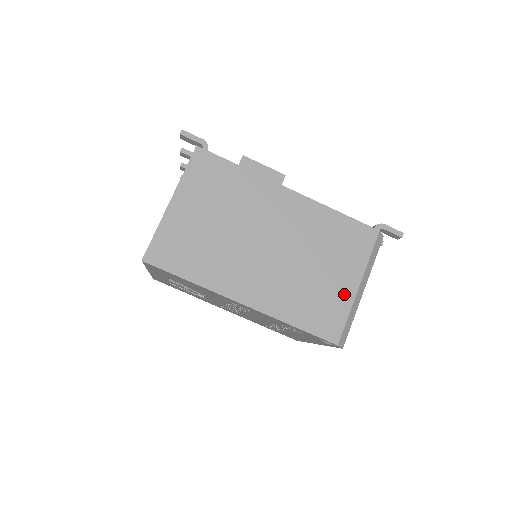
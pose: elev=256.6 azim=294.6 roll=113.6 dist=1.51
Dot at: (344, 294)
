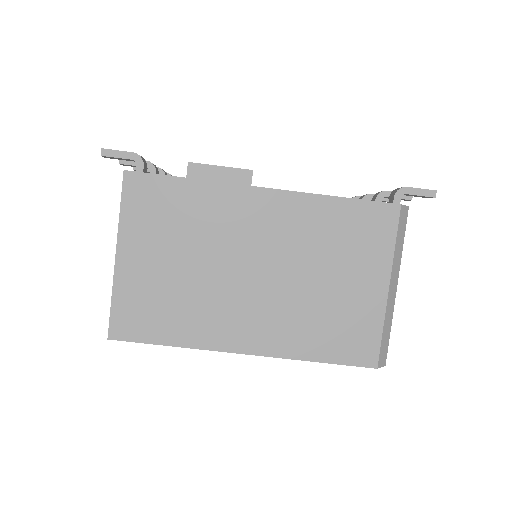
Dot at: (371, 303)
